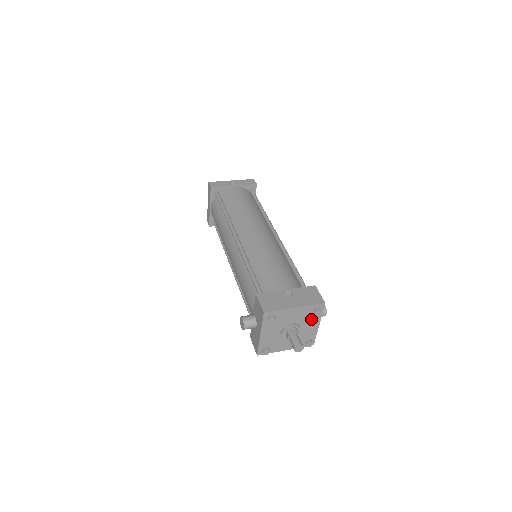
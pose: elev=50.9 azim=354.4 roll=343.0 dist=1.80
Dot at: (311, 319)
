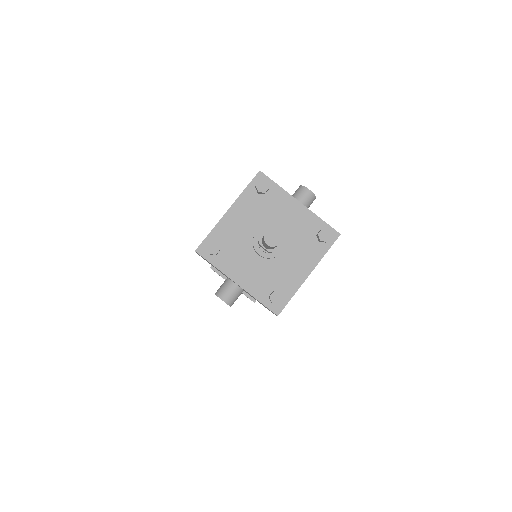
Dot at: (275, 205)
